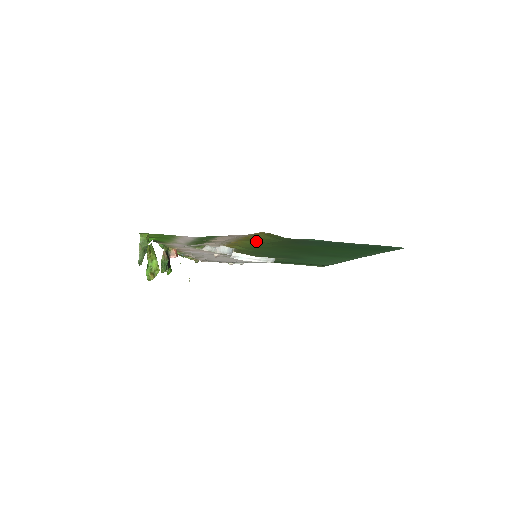
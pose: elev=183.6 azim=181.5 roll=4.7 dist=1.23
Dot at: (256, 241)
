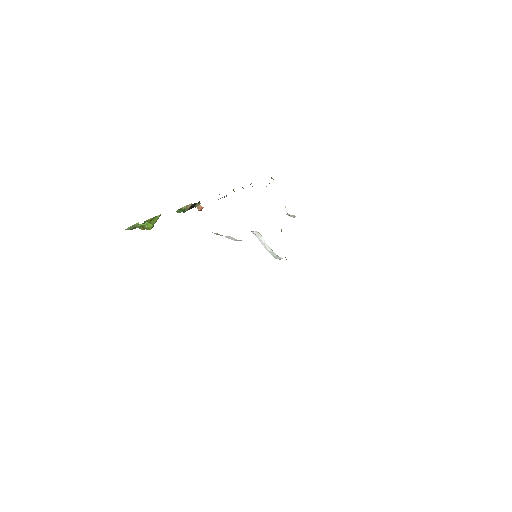
Dot at: occluded
